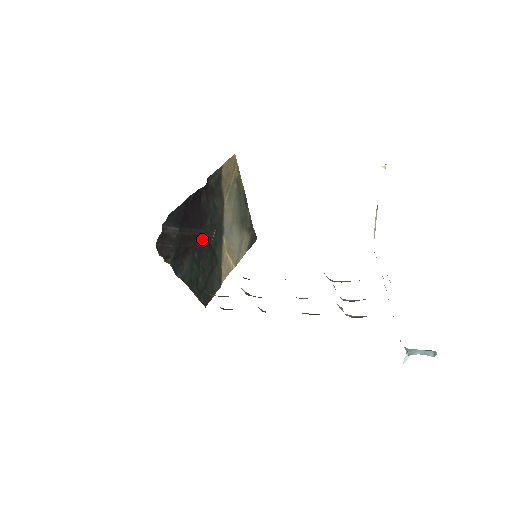
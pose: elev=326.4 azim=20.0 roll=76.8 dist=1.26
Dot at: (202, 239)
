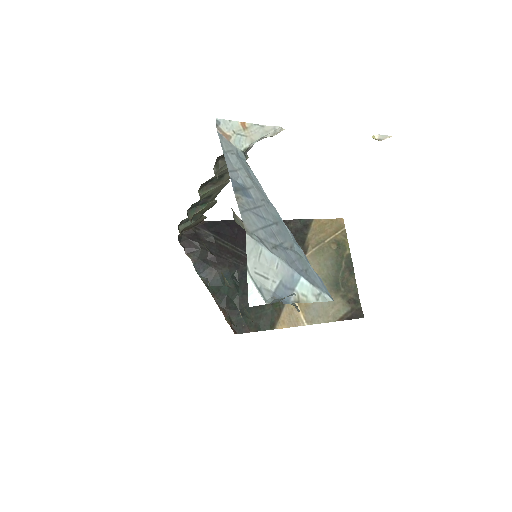
Dot at: occluded
